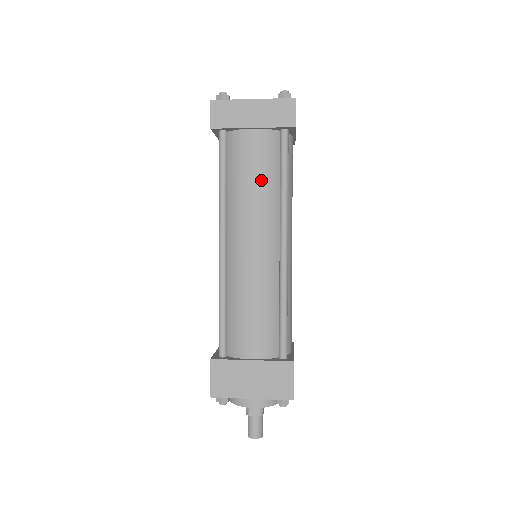
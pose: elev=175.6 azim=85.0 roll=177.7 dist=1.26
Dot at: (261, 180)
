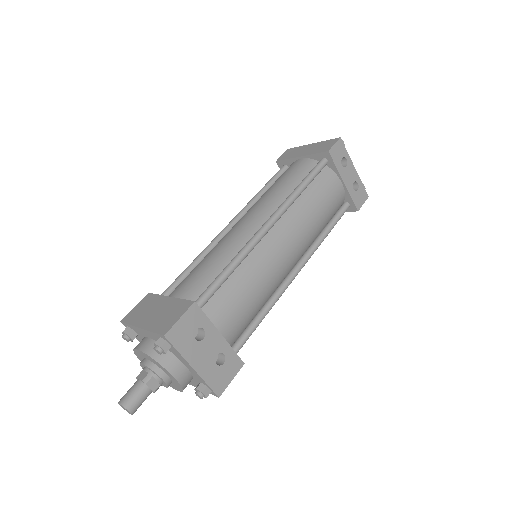
Dot at: (283, 184)
